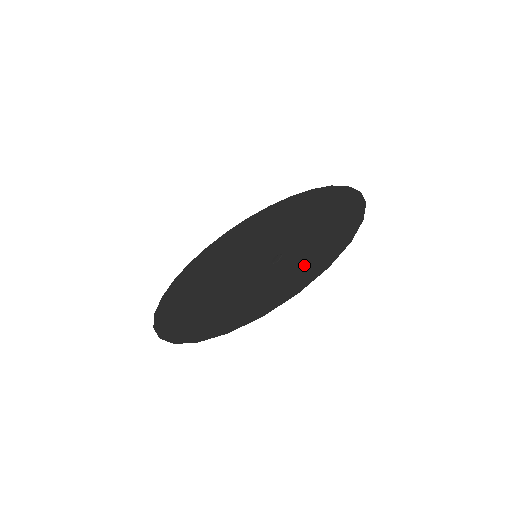
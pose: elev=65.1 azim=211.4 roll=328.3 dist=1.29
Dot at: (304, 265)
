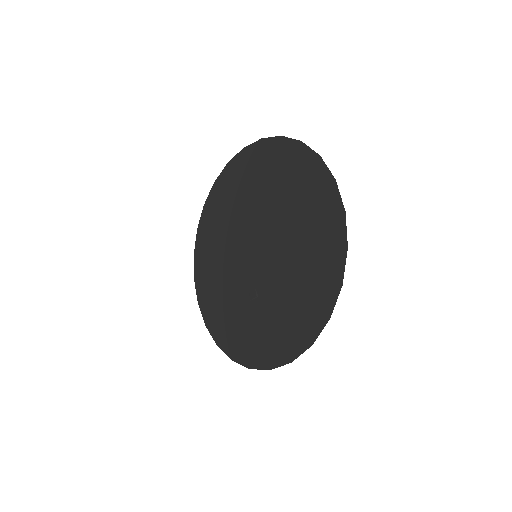
Dot at: (249, 339)
